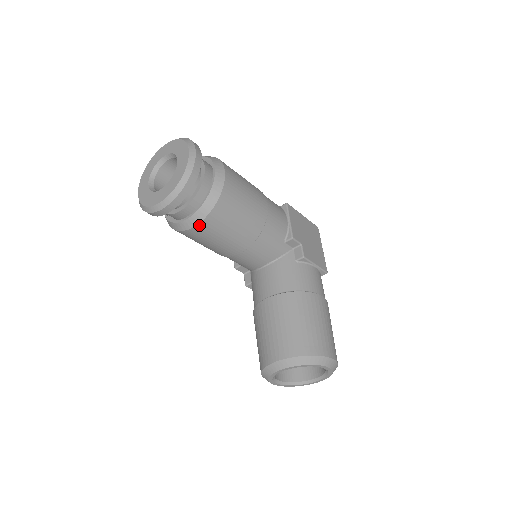
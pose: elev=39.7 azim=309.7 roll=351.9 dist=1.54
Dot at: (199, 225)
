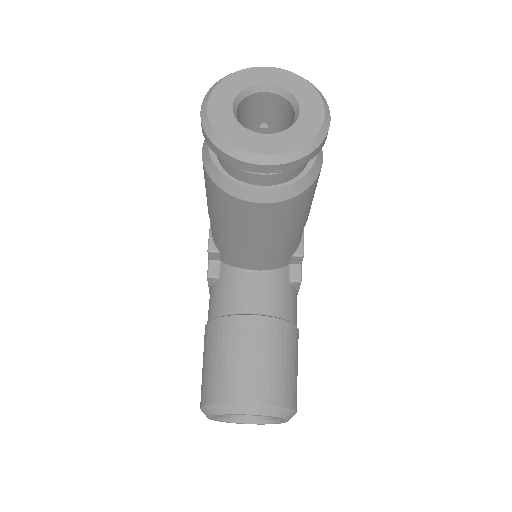
Dot at: (266, 204)
